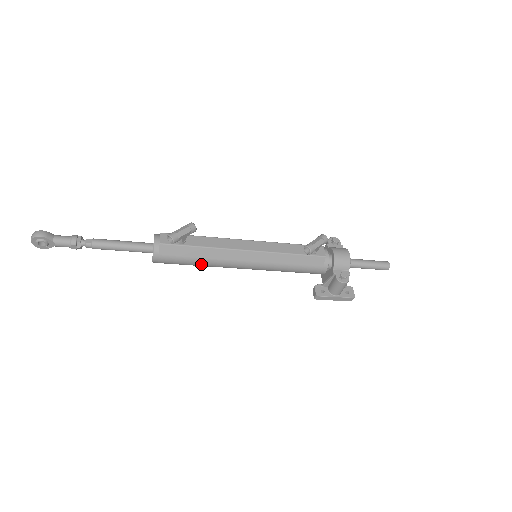
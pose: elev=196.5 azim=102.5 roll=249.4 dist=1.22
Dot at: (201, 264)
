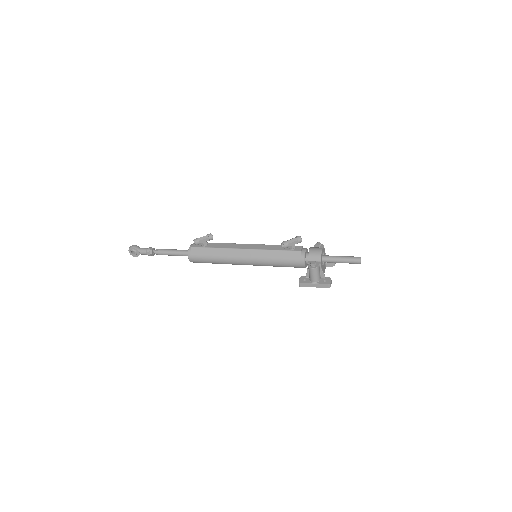
Dot at: (217, 261)
